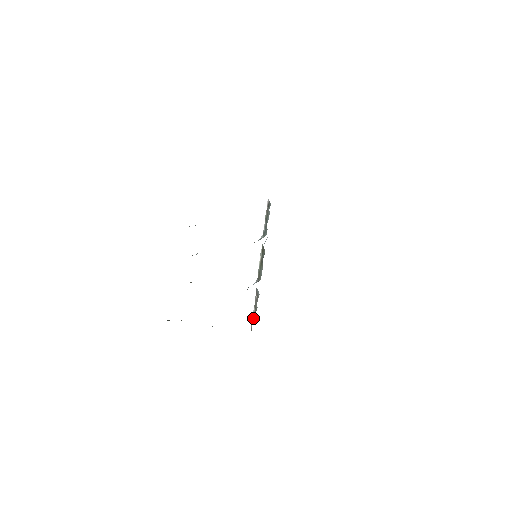
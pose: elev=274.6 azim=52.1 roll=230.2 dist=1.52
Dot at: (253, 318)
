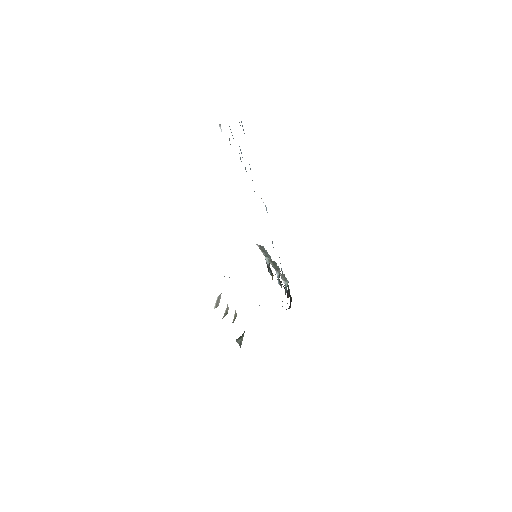
Dot at: (285, 281)
